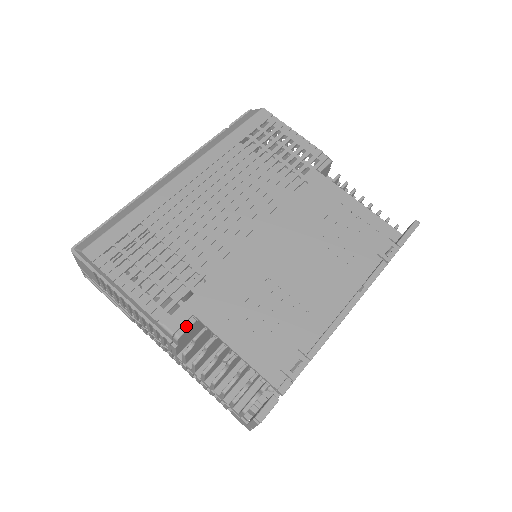
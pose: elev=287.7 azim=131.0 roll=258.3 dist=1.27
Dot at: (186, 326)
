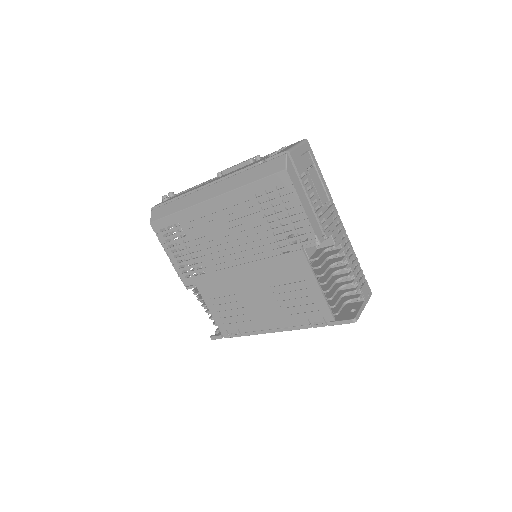
Dot at: (191, 287)
